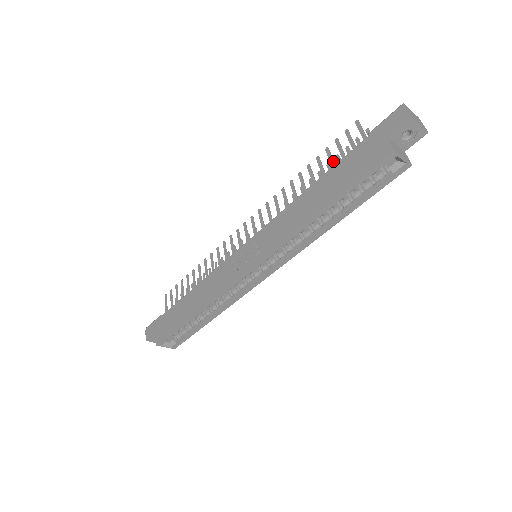
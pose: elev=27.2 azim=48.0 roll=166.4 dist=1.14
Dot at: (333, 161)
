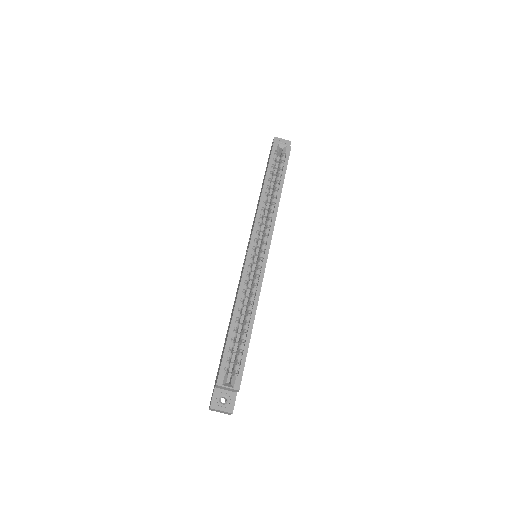
Dot at: occluded
